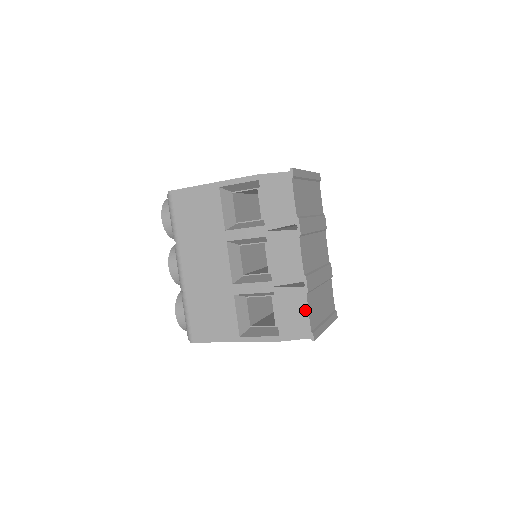
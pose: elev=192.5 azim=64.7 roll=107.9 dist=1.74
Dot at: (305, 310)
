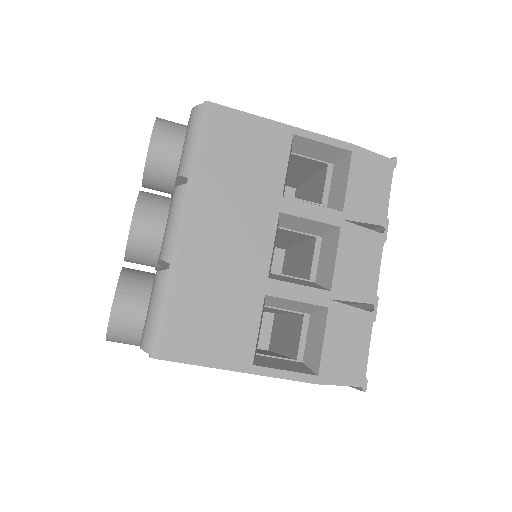
Dot at: (366, 344)
